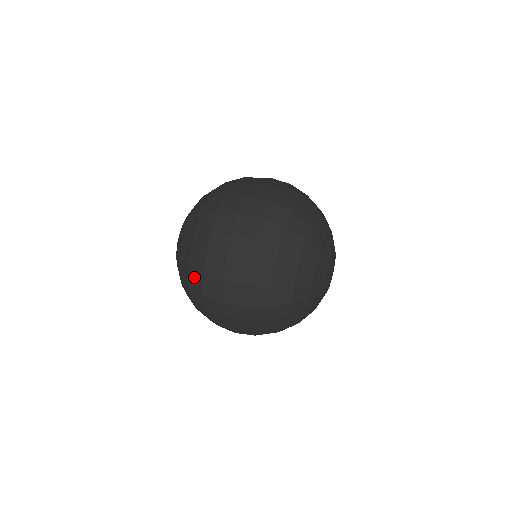
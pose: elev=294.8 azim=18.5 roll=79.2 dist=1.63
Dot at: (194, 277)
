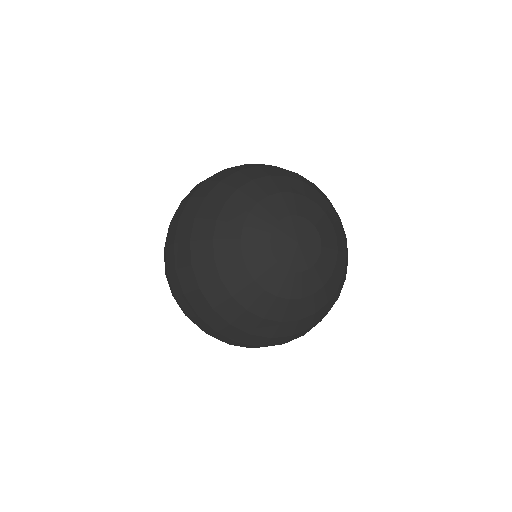
Dot at: occluded
